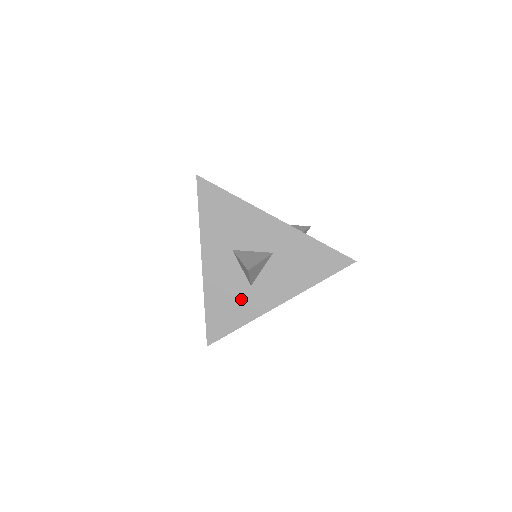
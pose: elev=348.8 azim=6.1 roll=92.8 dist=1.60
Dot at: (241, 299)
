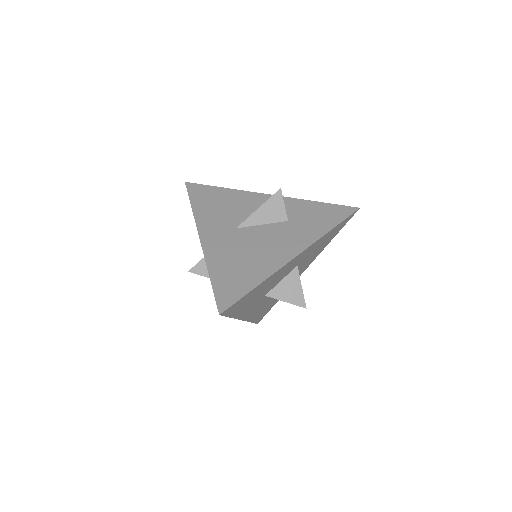
Dot at: occluded
